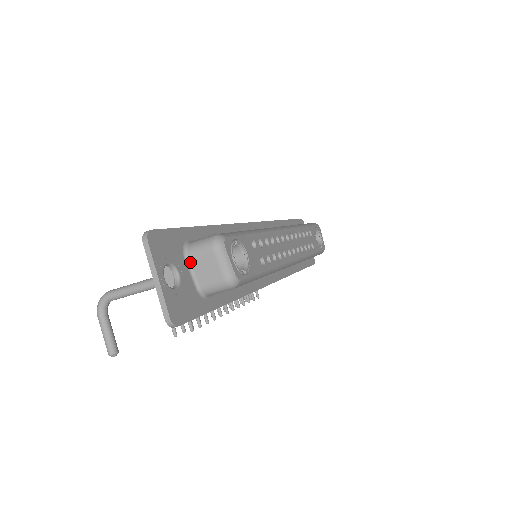
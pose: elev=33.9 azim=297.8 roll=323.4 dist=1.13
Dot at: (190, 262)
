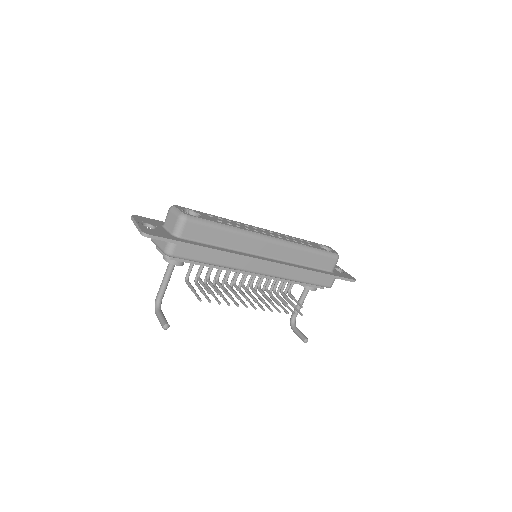
Dot at: (165, 226)
